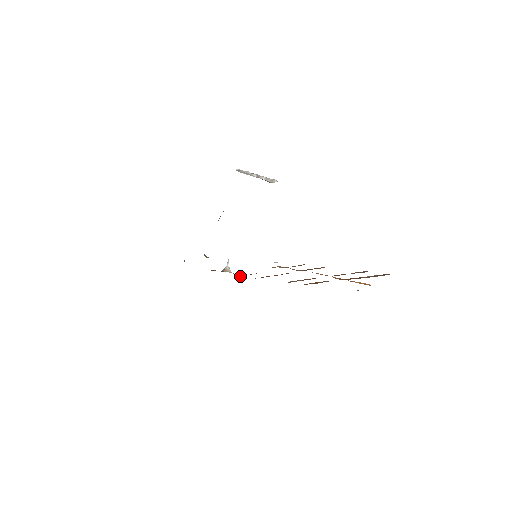
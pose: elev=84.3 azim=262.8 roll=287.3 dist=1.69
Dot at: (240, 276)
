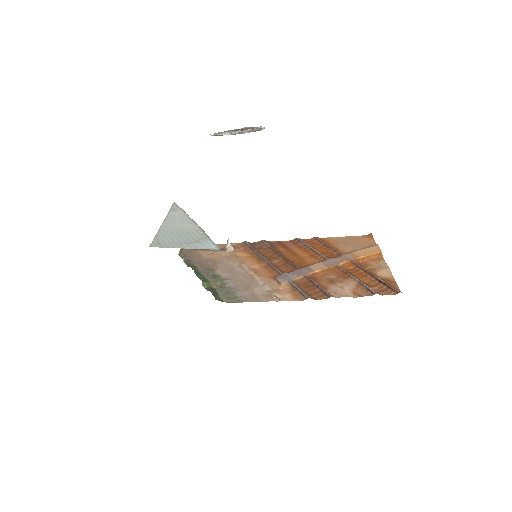
Dot at: (244, 244)
